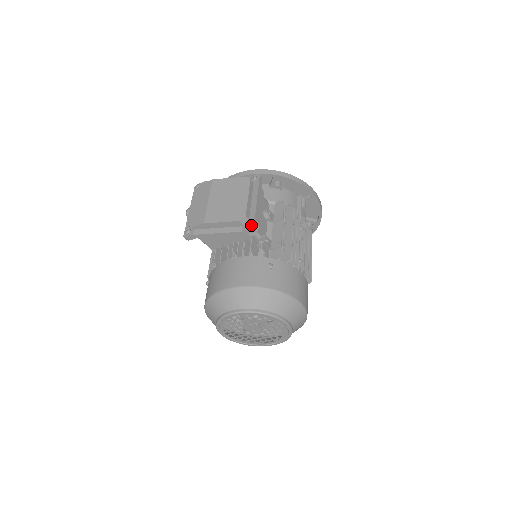
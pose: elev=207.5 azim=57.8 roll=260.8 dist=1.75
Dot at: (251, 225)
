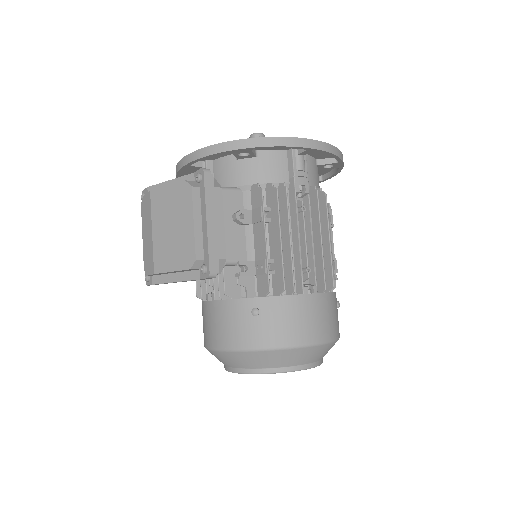
Dot at: (206, 272)
